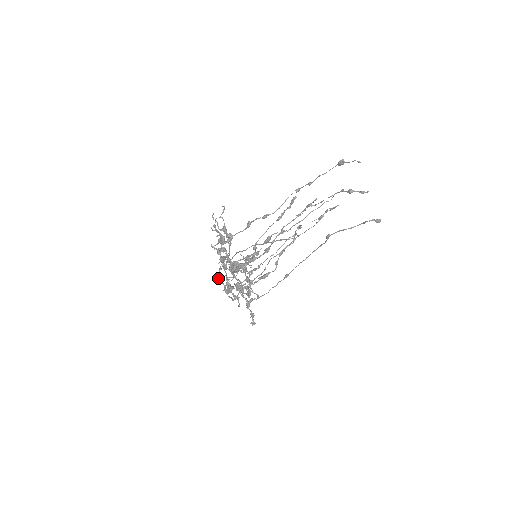
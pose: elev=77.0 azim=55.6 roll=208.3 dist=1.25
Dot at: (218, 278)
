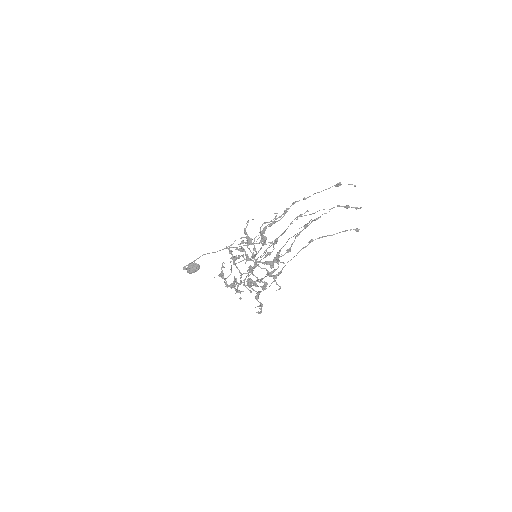
Dot at: (220, 275)
